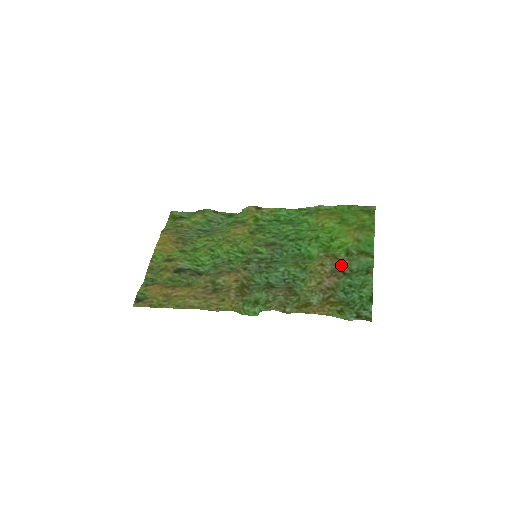
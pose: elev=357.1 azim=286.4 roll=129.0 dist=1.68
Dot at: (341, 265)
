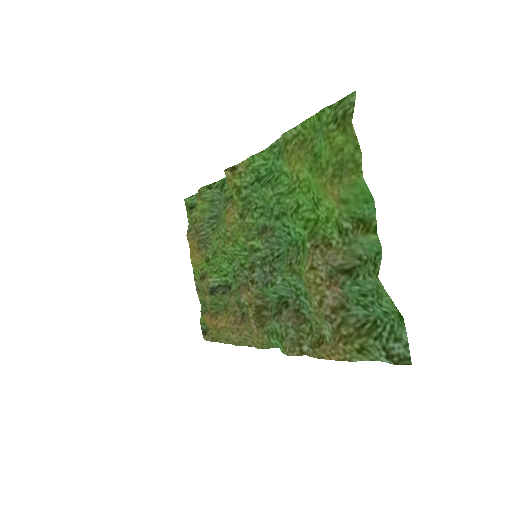
Dot at: (337, 259)
